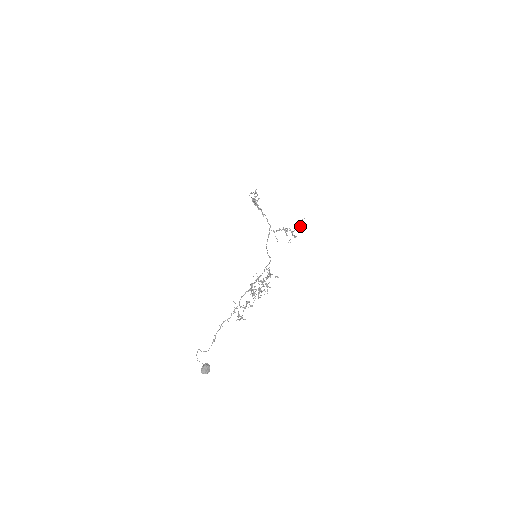
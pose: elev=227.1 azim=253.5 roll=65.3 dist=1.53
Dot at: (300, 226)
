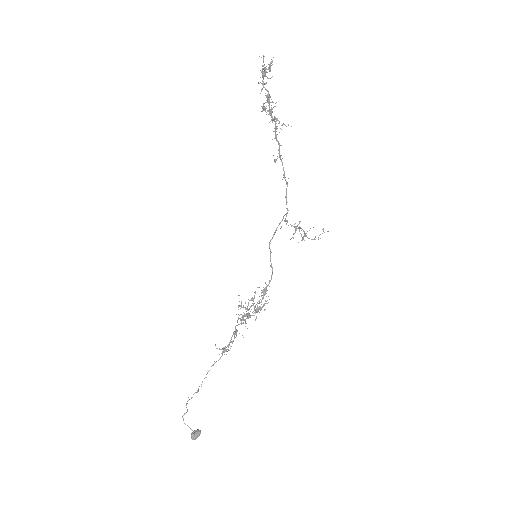
Dot at: occluded
